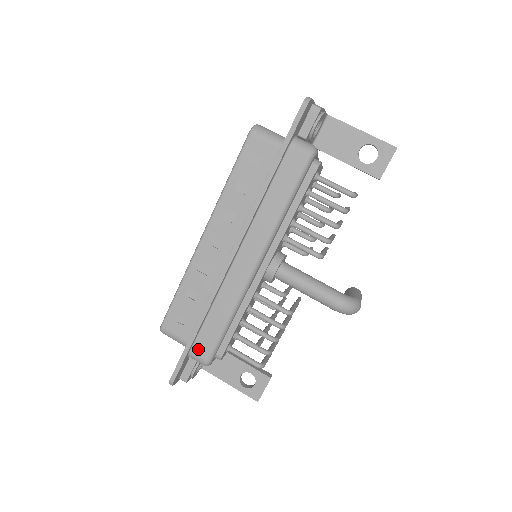
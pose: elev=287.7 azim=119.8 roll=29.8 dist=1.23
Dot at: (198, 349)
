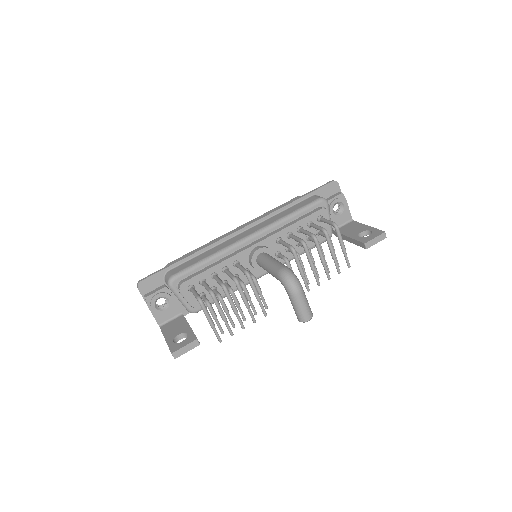
Dot at: (175, 270)
